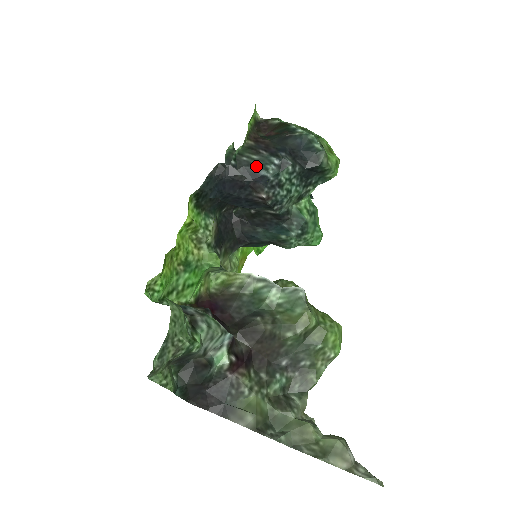
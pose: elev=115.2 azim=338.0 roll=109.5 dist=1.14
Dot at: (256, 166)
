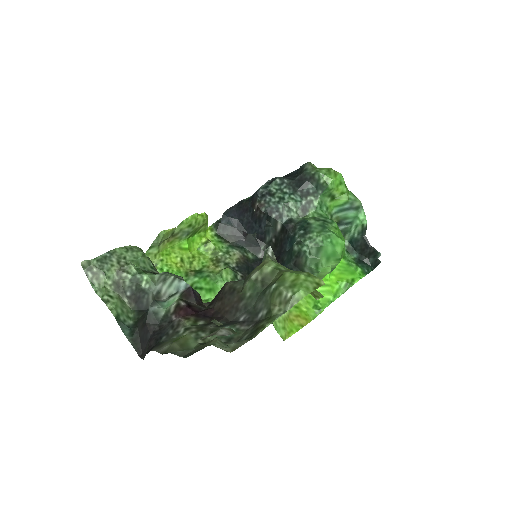
Dot at: occluded
